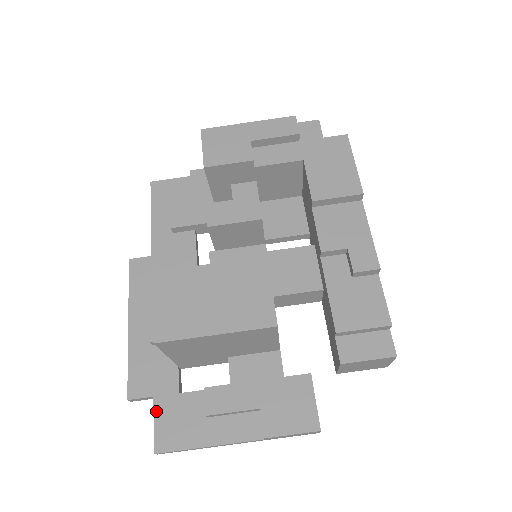
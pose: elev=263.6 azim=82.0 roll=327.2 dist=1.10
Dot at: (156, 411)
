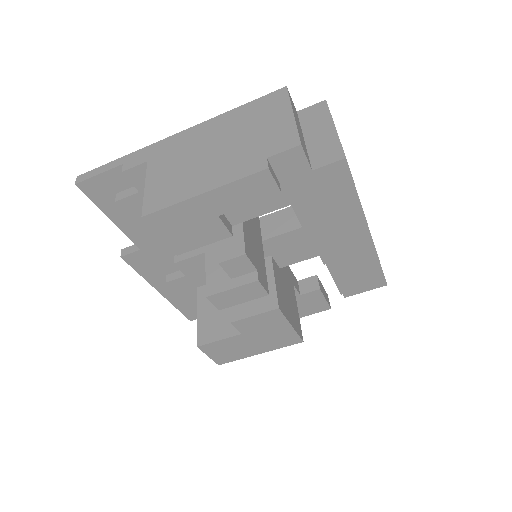
Dot at: occluded
